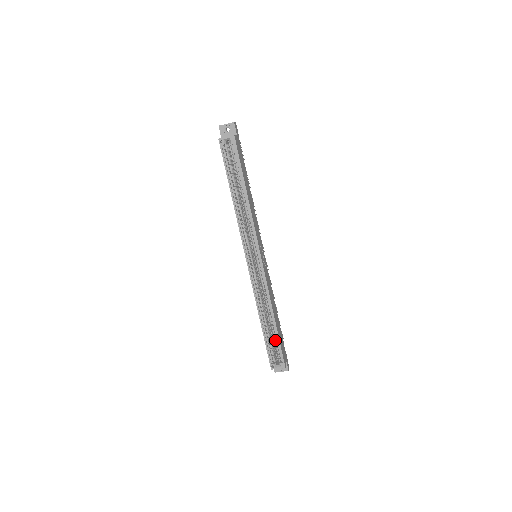
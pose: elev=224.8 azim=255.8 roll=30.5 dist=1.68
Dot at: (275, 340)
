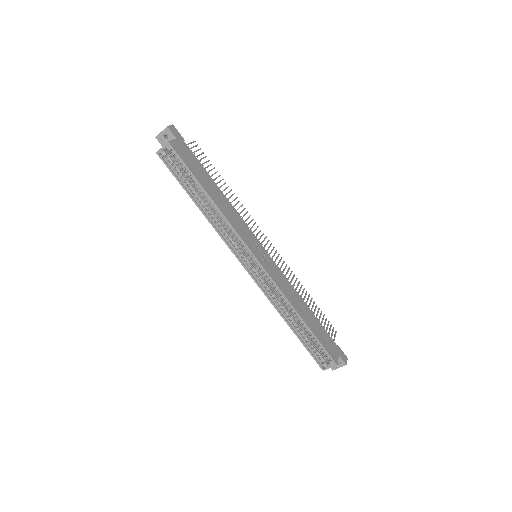
Dot at: (313, 339)
